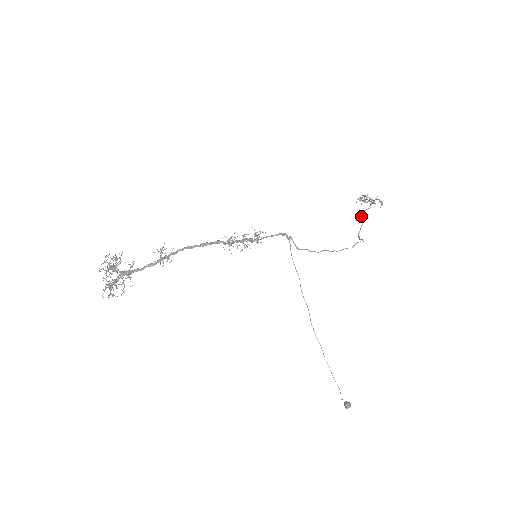
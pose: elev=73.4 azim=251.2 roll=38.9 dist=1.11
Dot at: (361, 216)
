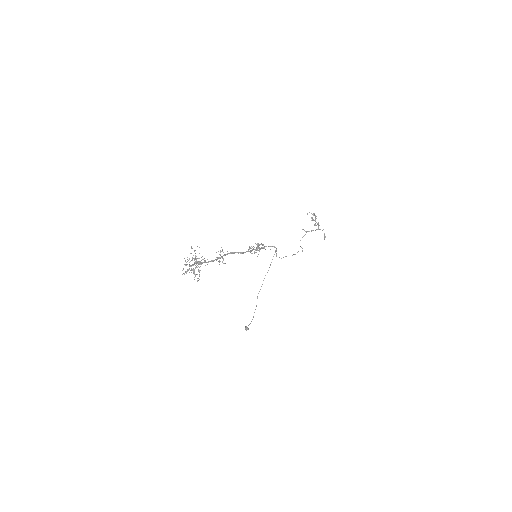
Dot at: (308, 231)
